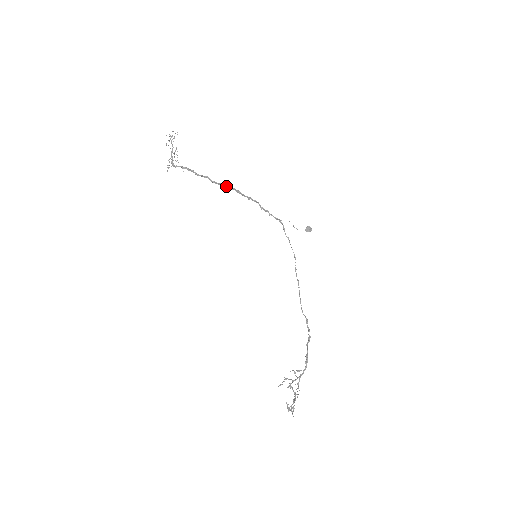
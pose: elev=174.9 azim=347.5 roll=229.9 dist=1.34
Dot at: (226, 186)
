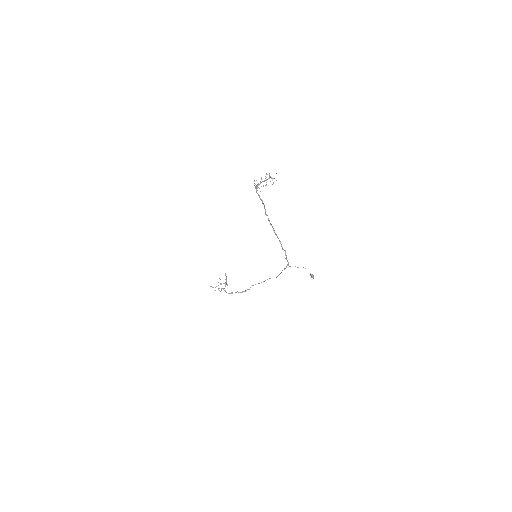
Dot at: (273, 229)
